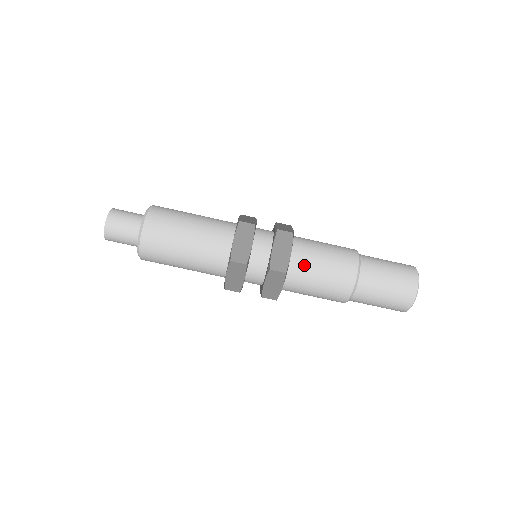
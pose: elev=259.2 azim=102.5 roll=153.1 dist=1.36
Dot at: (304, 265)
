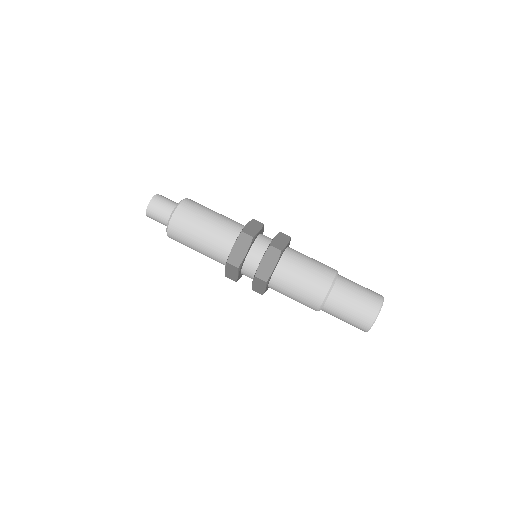
Dot at: (295, 257)
